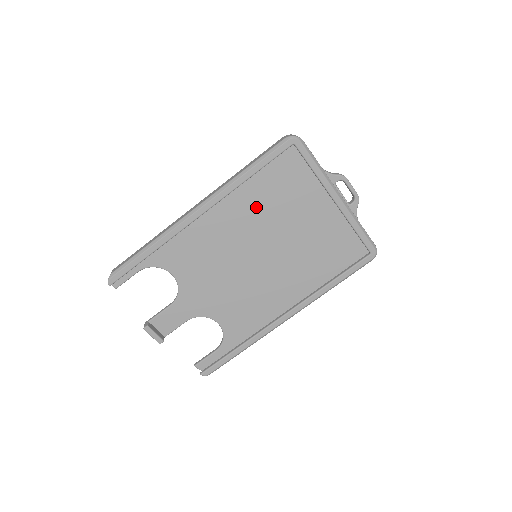
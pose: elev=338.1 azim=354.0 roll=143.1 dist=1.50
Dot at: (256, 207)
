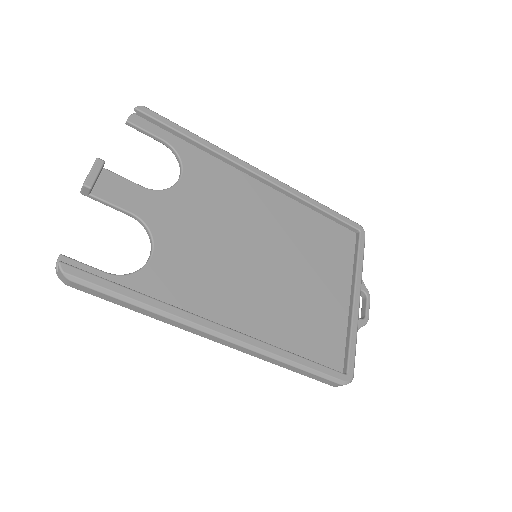
Dot at: (295, 230)
